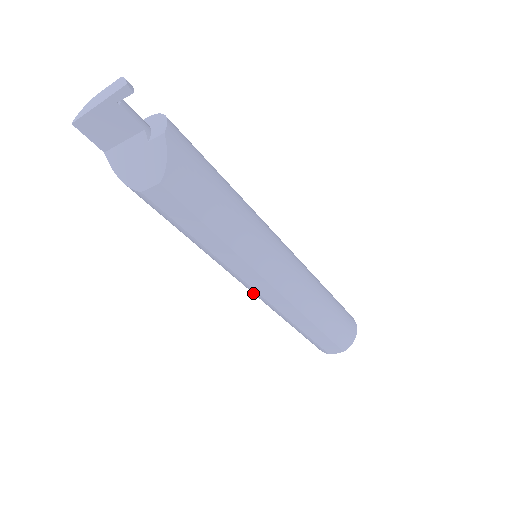
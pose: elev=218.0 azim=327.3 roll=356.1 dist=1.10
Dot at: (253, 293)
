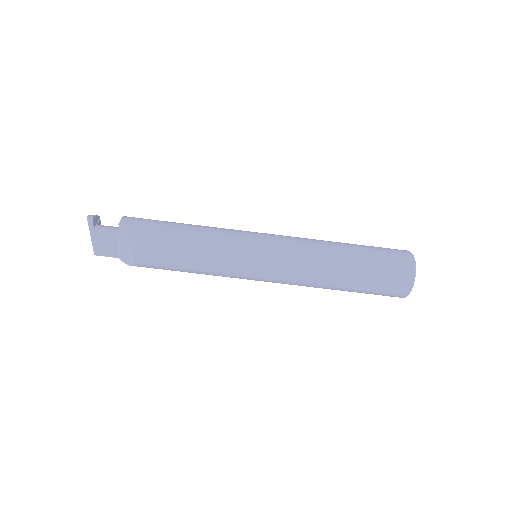
Dot at: occluded
